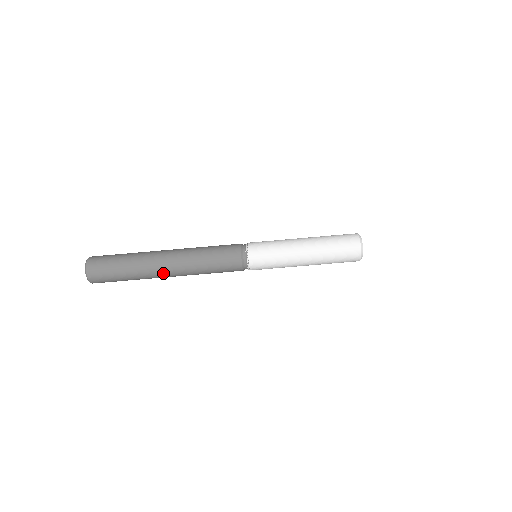
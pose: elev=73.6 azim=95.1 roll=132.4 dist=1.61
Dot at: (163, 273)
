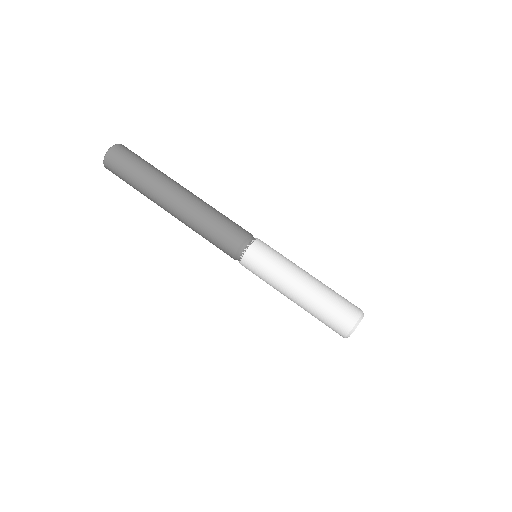
Dot at: (167, 201)
